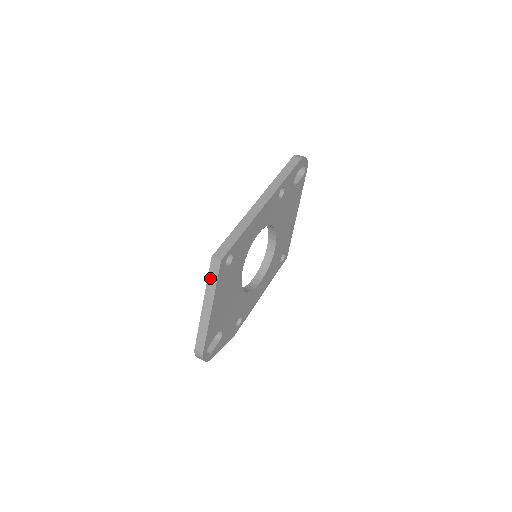
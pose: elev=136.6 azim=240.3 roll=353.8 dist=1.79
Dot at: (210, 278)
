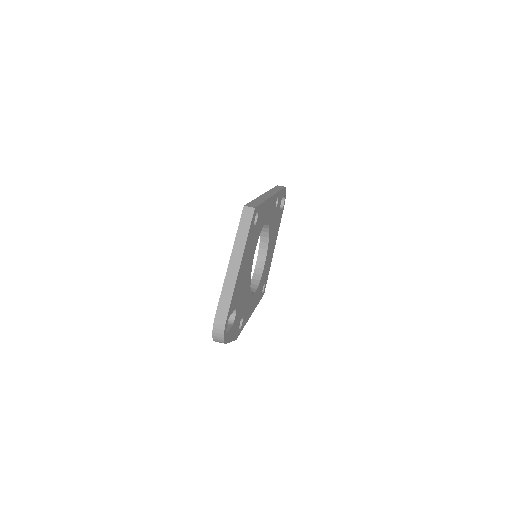
Dot at: (241, 228)
